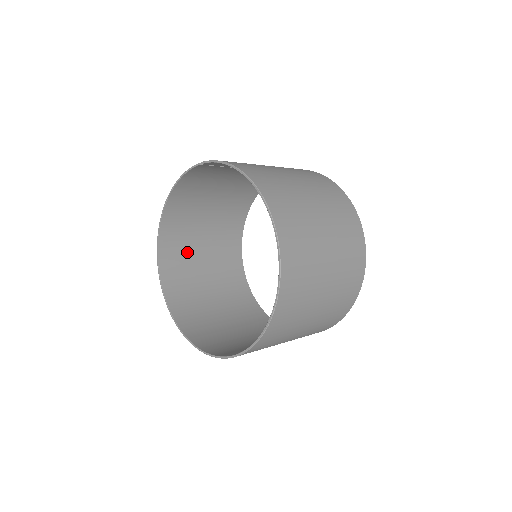
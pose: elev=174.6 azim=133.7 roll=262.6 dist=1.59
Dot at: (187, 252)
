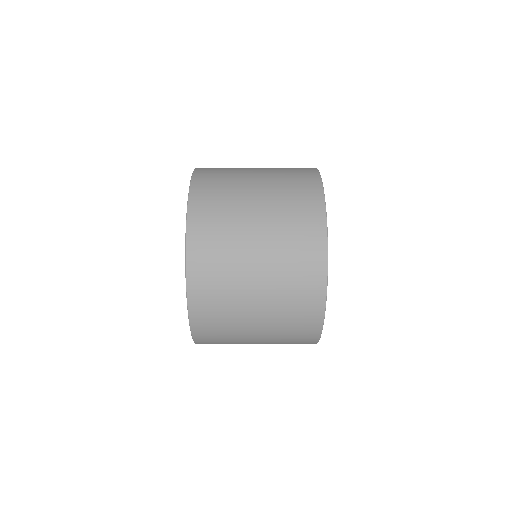
Dot at: occluded
